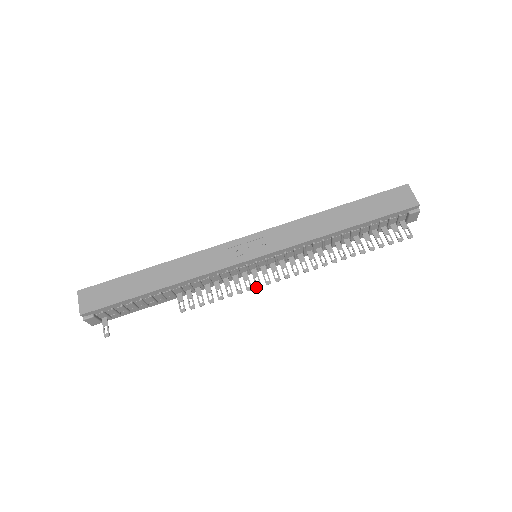
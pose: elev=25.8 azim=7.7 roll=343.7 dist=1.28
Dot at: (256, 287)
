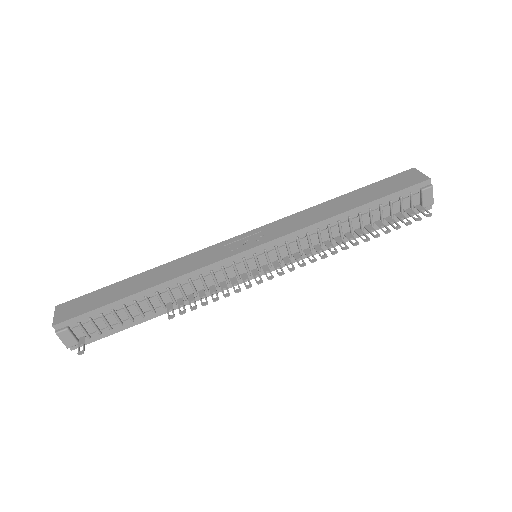
Dot at: occluded
